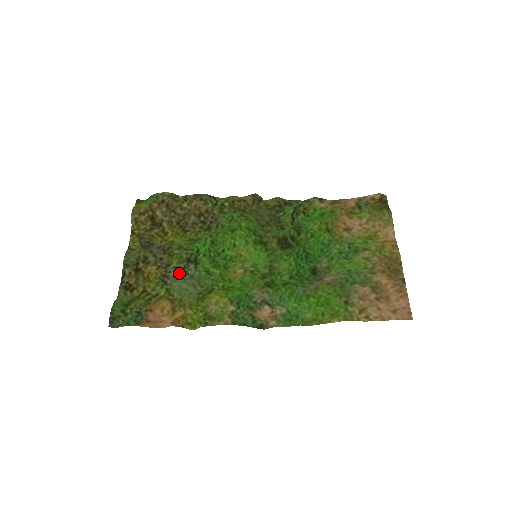
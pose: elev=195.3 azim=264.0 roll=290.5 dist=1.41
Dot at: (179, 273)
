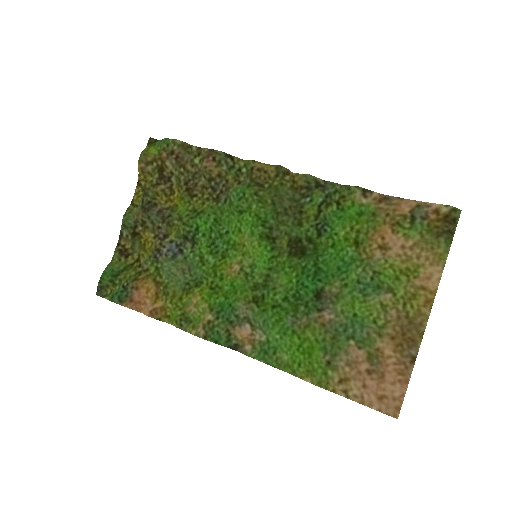
Dot at: (173, 250)
